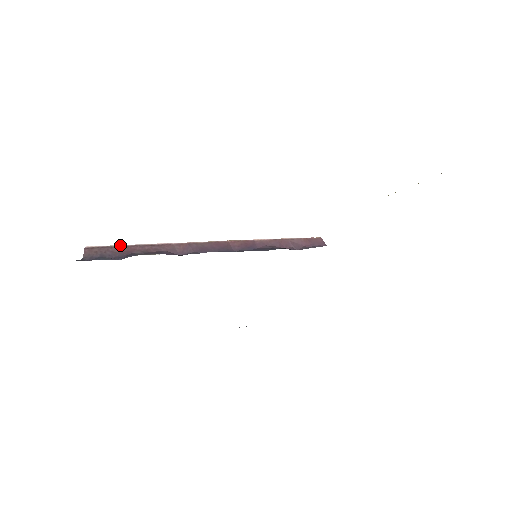
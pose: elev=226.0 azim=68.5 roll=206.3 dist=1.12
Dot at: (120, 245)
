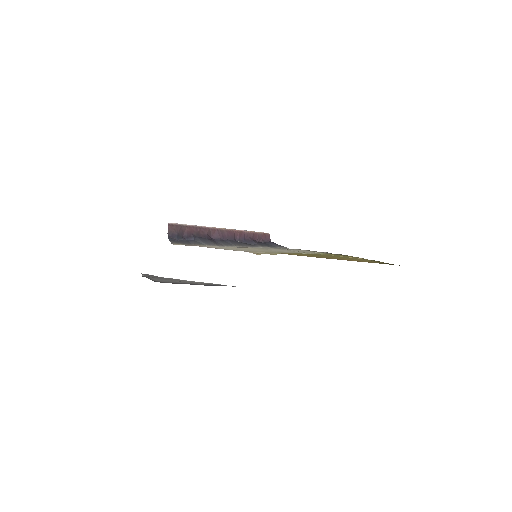
Dot at: (186, 224)
